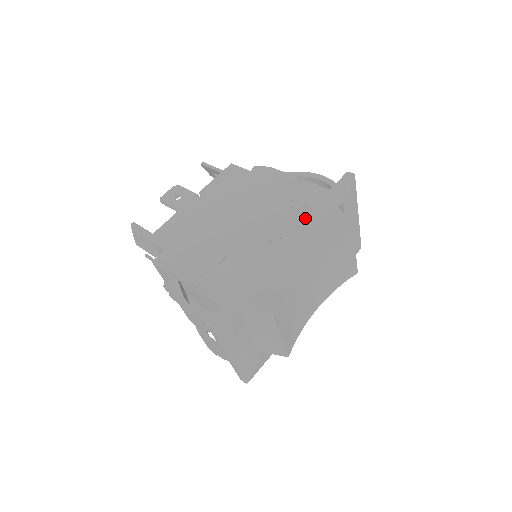
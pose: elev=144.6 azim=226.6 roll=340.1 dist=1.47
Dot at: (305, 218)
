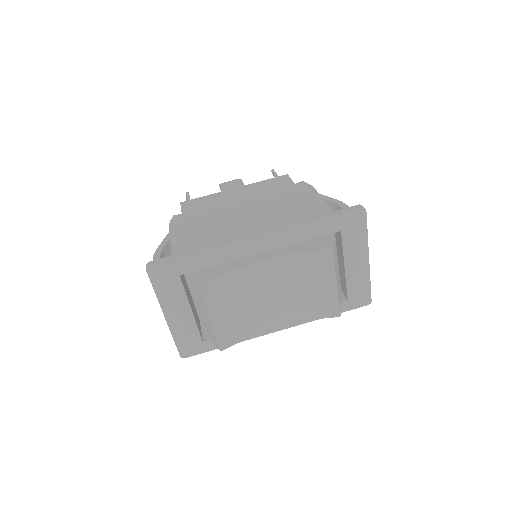
Dot at: (288, 224)
